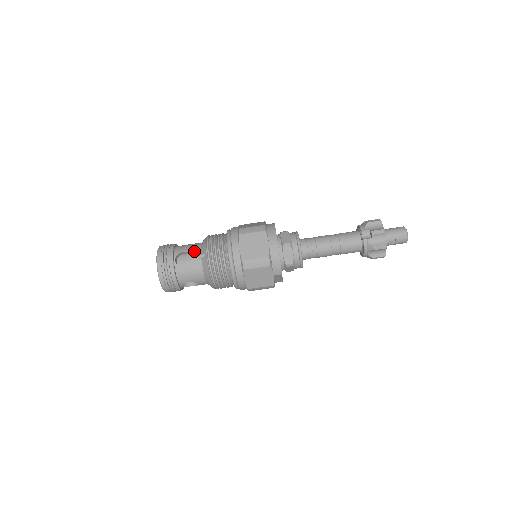
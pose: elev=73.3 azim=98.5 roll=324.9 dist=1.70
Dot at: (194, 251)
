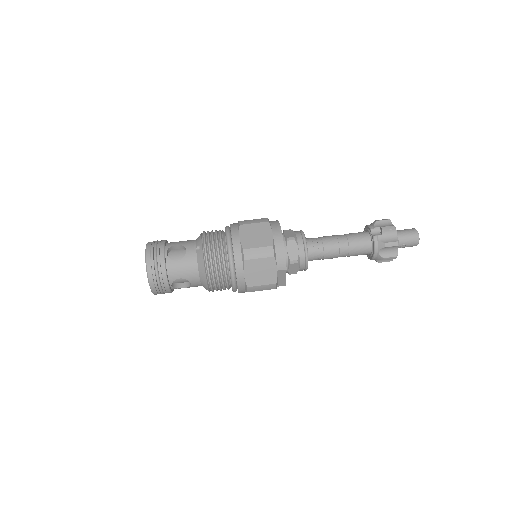
Dot at: (188, 244)
